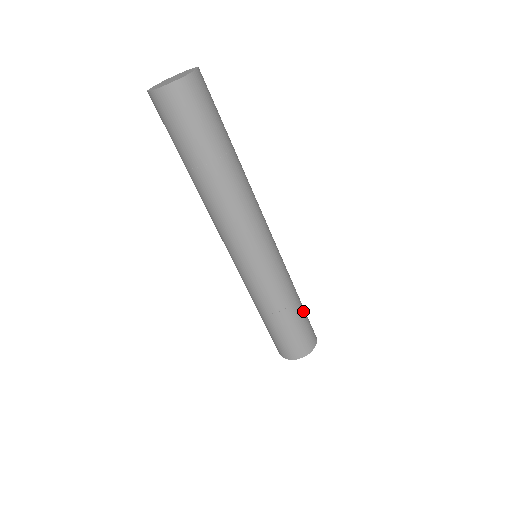
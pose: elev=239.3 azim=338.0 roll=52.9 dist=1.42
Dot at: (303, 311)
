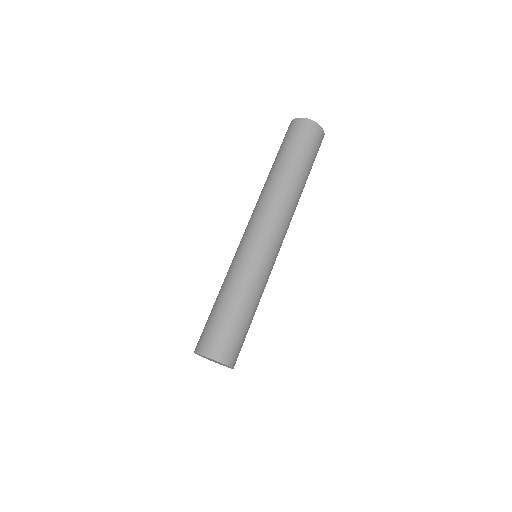
Dot at: (246, 325)
